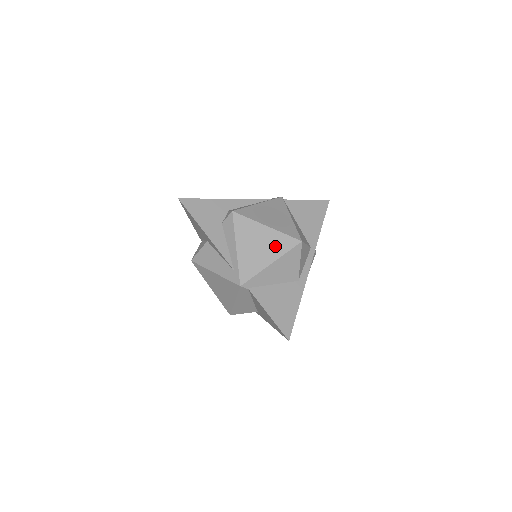
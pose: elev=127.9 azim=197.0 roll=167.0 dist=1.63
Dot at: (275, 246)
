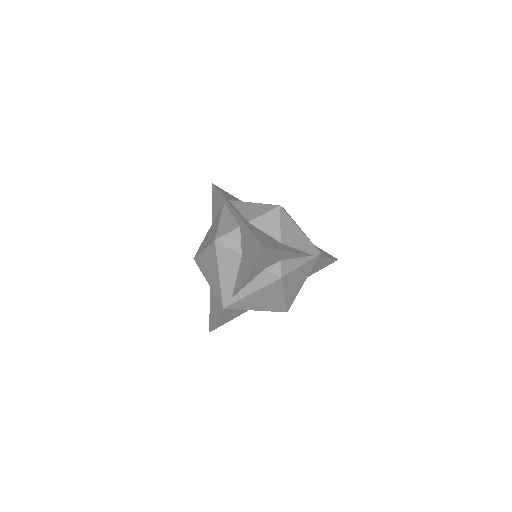
Dot at: (272, 306)
